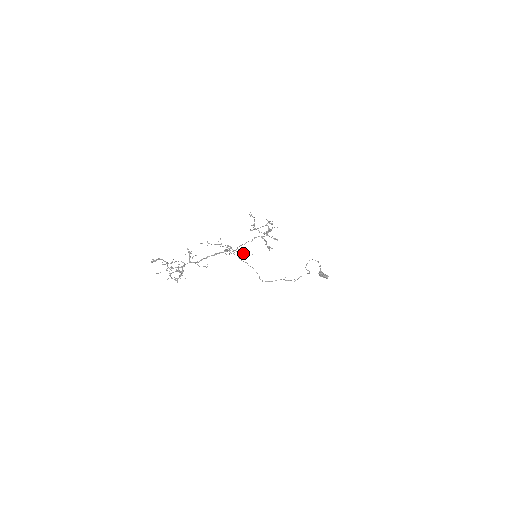
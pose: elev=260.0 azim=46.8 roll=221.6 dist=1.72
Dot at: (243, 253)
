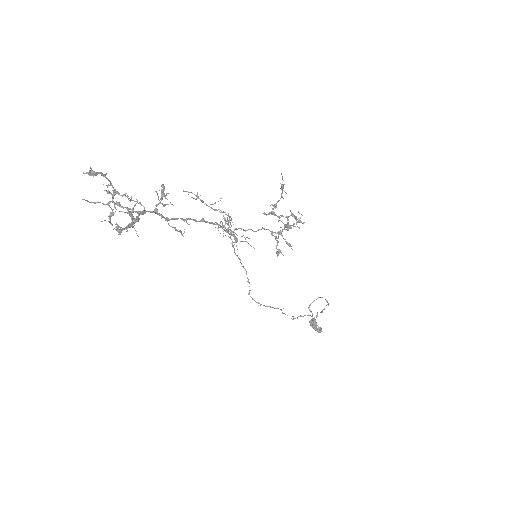
Dot at: (244, 241)
